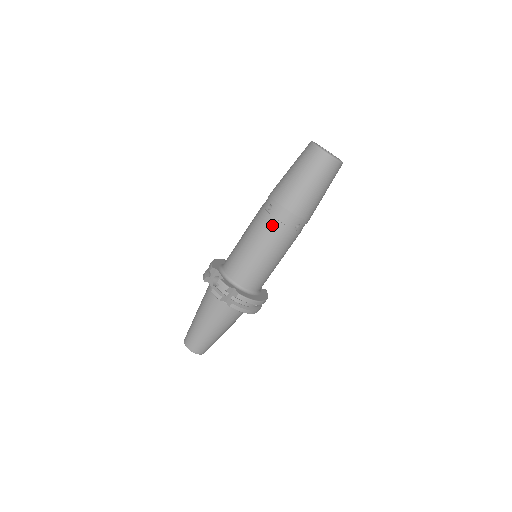
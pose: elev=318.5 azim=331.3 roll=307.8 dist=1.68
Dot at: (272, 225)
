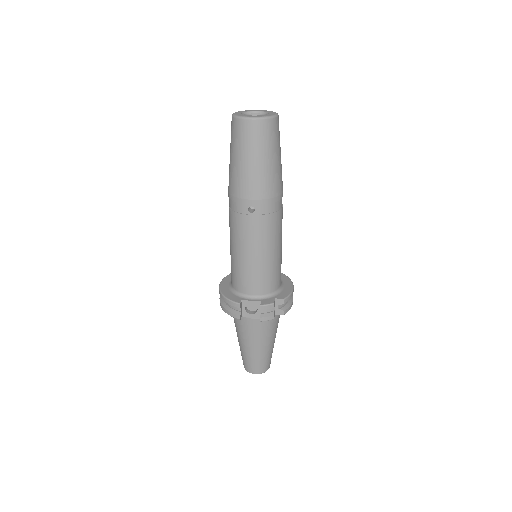
Dot at: (267, 222)
